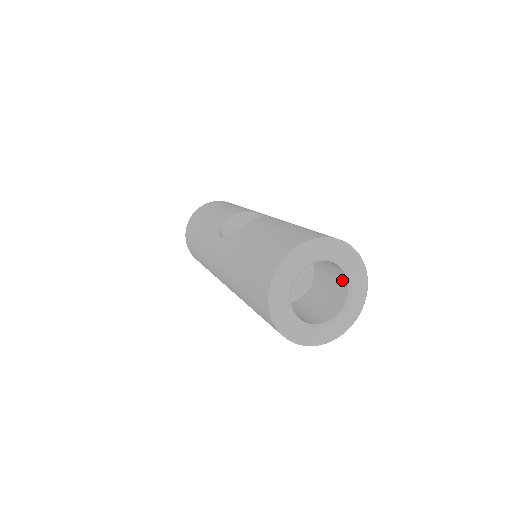
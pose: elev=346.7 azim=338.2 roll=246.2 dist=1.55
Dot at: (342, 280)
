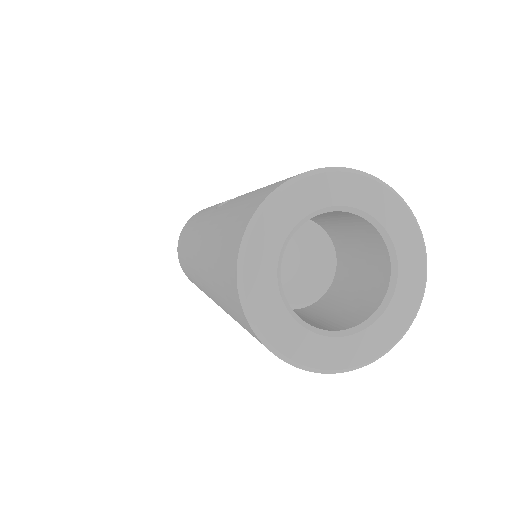
Dot at: (380, 274)
